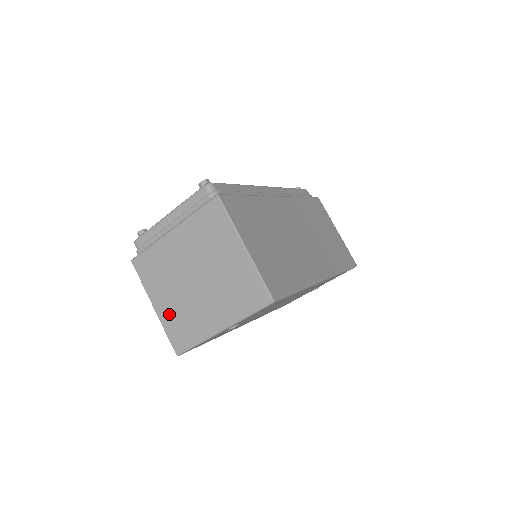
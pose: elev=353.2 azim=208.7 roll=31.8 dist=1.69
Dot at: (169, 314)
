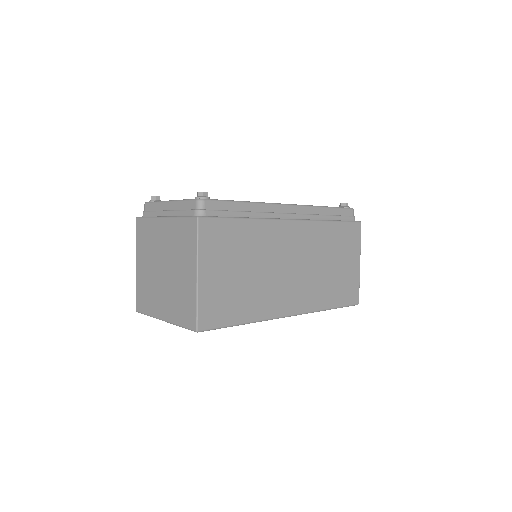
Dot at: (142, 279)
